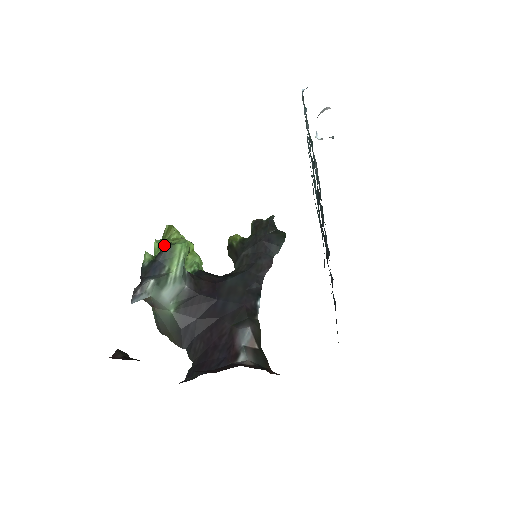
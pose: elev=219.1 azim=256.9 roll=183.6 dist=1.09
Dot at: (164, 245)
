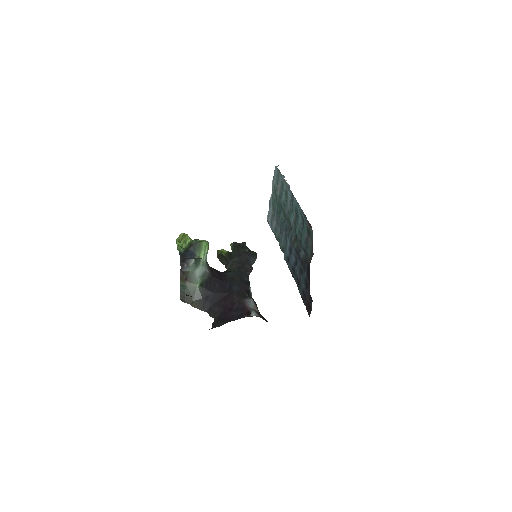
Dot at: (193, 241)
